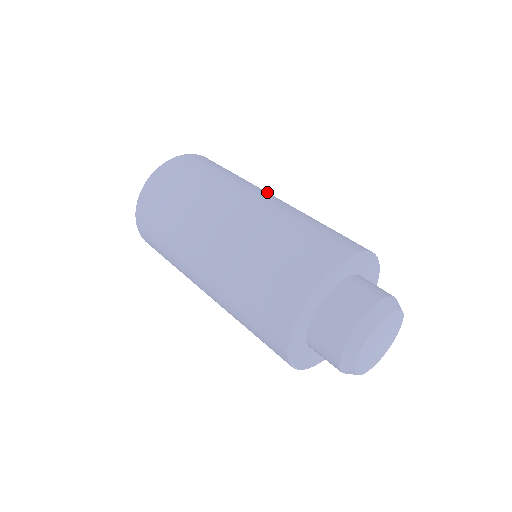
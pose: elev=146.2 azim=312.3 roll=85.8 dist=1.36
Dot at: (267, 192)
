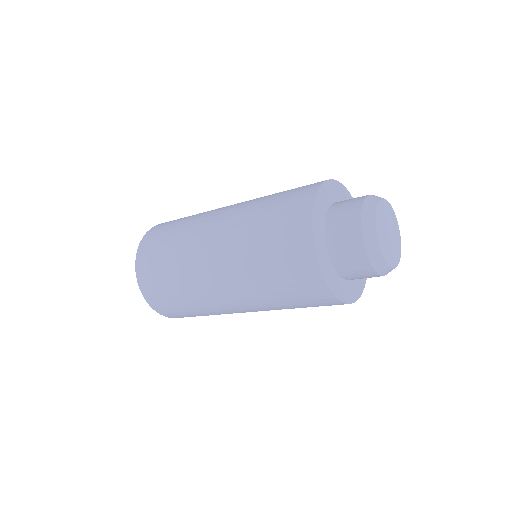
Dot at: occluded
